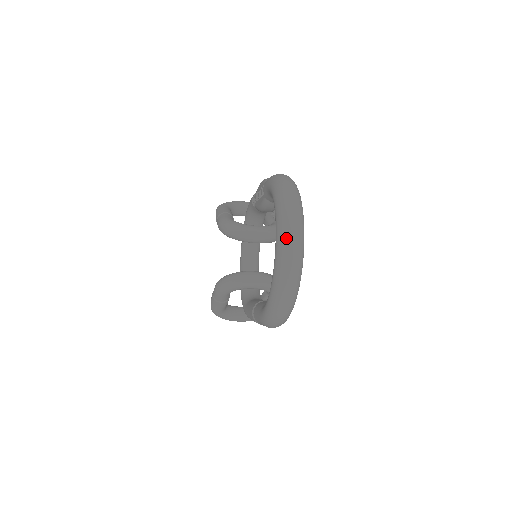
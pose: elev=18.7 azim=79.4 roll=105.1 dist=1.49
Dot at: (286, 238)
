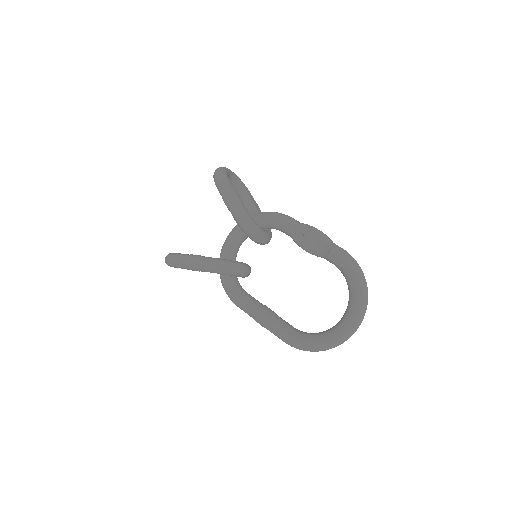
Dot at: (359, 323)
